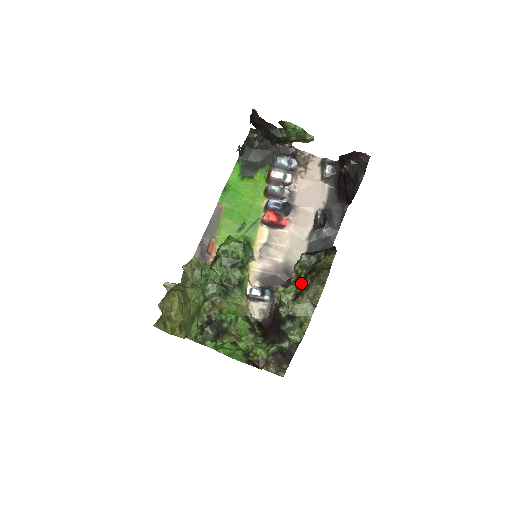
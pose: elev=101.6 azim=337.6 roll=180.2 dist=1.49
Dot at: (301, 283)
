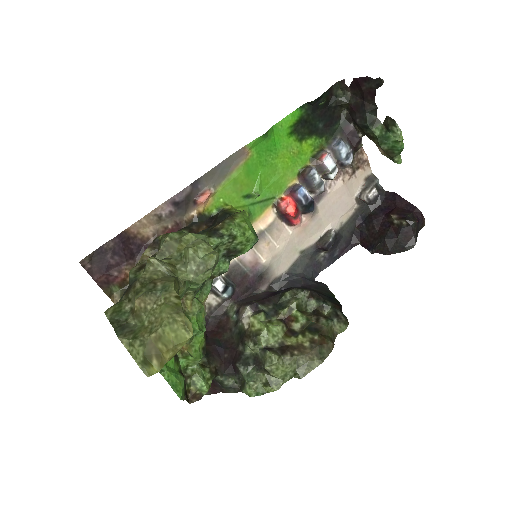
Dot at: (293, 334)
